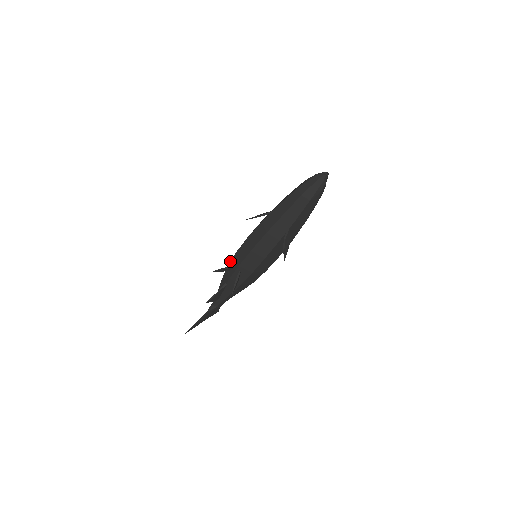
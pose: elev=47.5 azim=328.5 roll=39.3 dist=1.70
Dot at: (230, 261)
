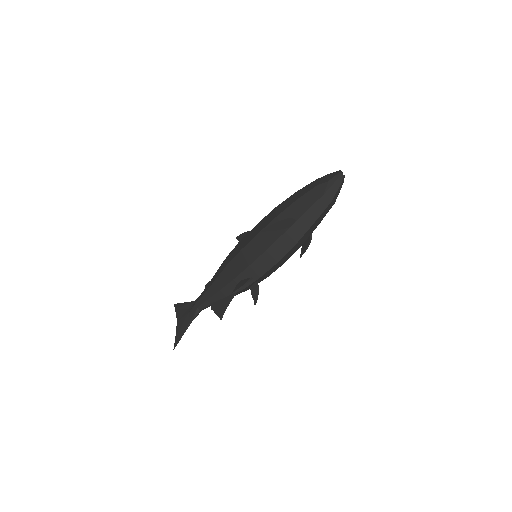
Dot at: (241, 273)
